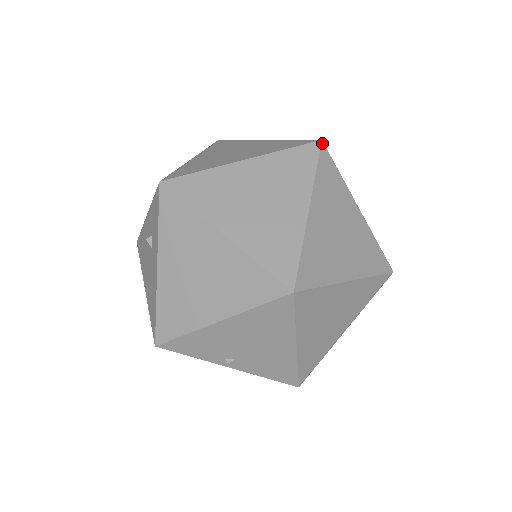
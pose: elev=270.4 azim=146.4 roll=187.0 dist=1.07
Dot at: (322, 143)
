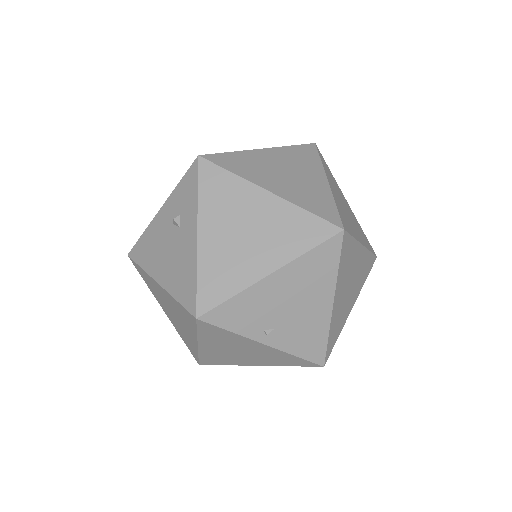
Dot at: (316, 145)
